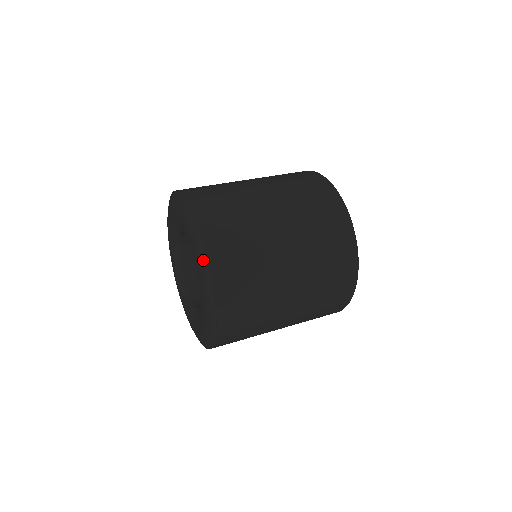
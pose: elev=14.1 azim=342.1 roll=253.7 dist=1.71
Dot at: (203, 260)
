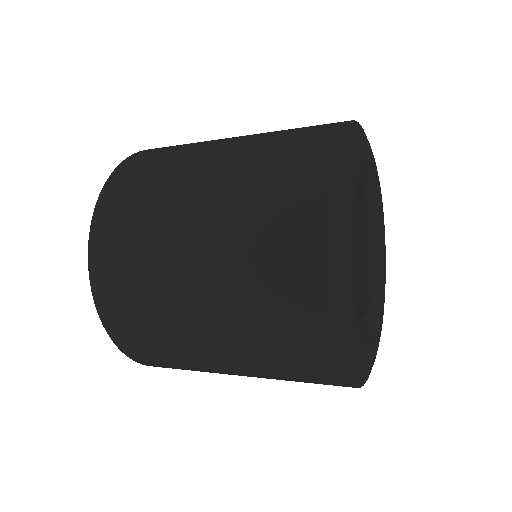
Dot at: occluded
